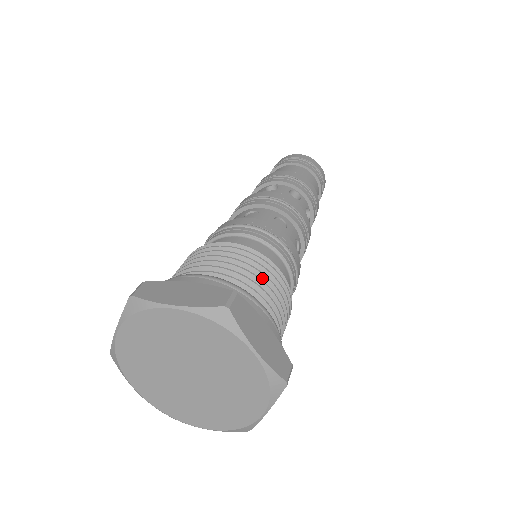
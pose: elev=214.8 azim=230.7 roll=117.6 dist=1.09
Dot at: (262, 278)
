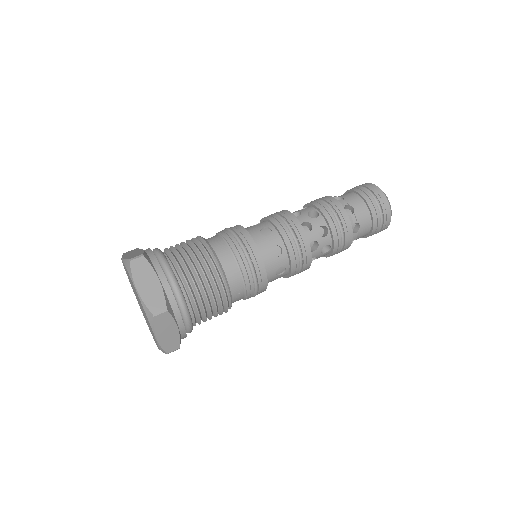
Dot at: (194, 258)
